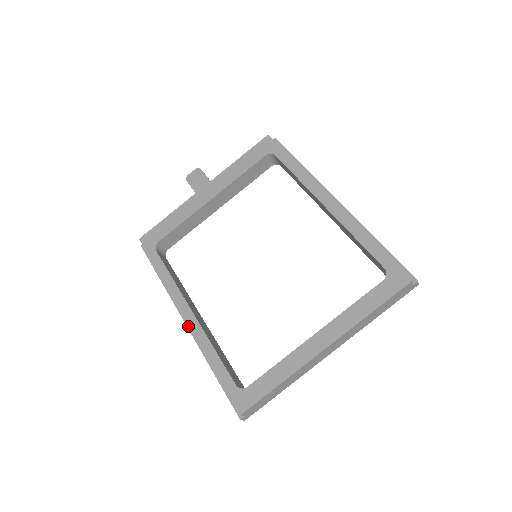
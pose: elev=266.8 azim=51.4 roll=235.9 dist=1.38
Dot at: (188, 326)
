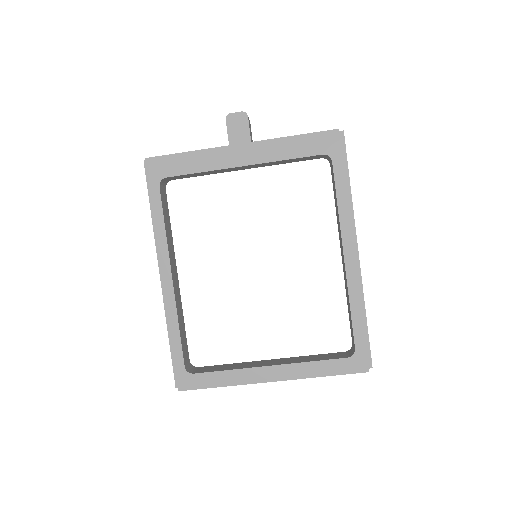
Dot at: (162, 283)
